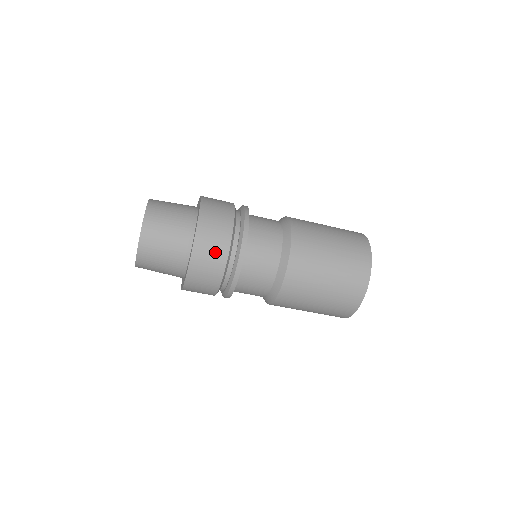
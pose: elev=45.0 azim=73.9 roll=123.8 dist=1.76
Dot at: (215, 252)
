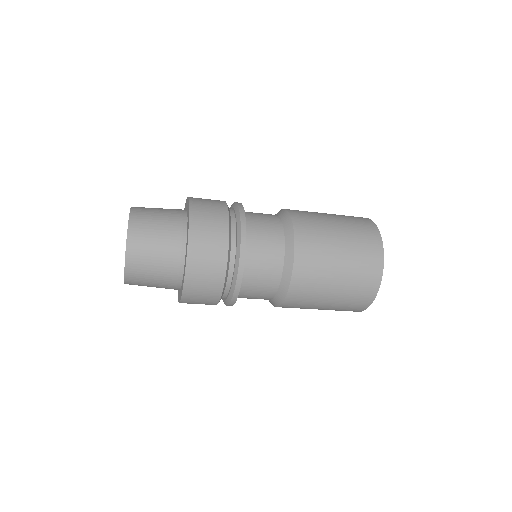
Dot at: occluded
